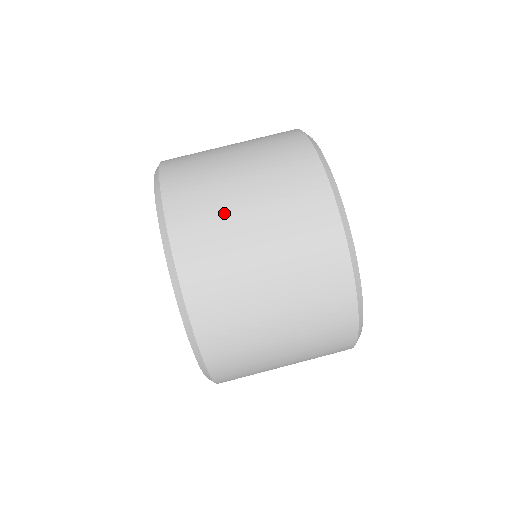
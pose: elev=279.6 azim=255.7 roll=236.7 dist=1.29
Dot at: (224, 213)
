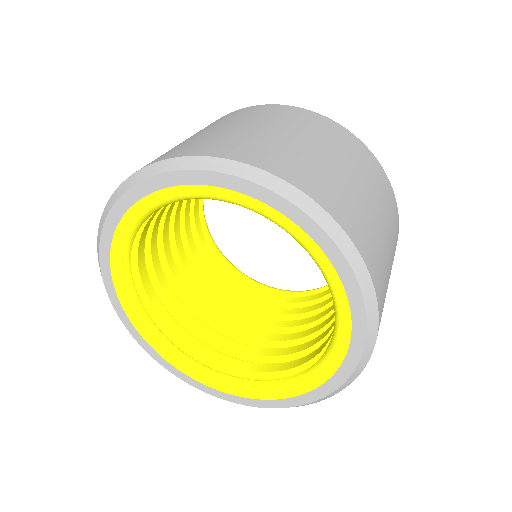
Dot at: (230, 134)
